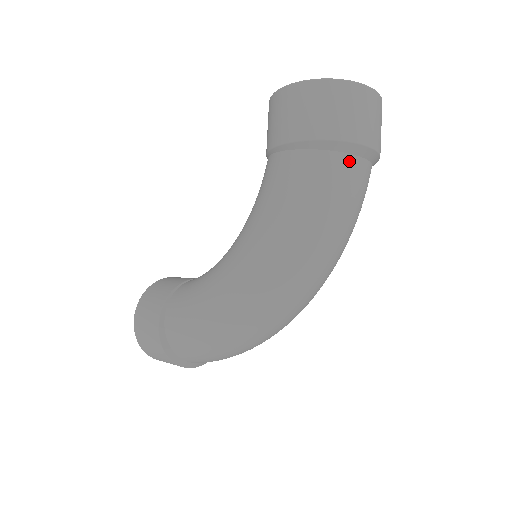
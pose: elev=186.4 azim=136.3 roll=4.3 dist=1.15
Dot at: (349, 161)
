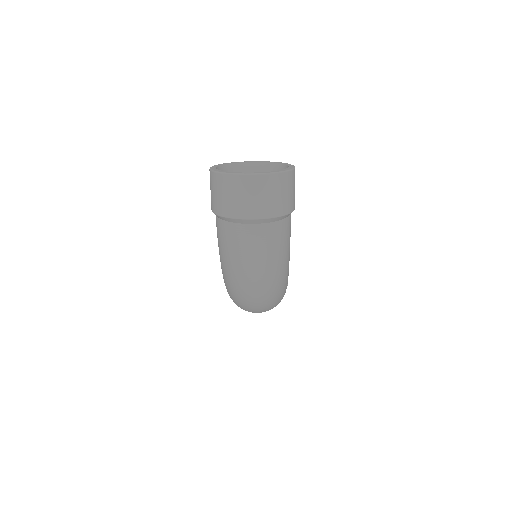
Dot at: (237, 228)
